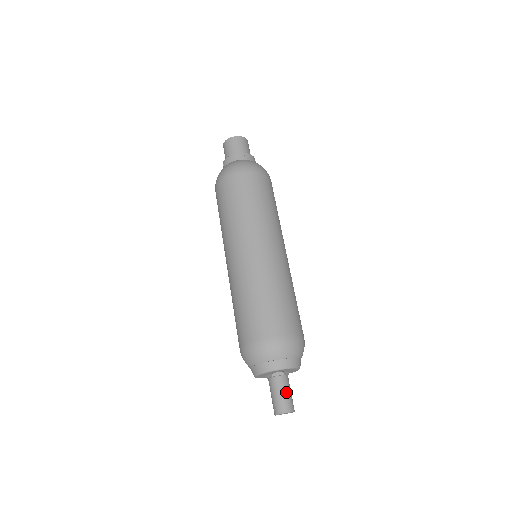
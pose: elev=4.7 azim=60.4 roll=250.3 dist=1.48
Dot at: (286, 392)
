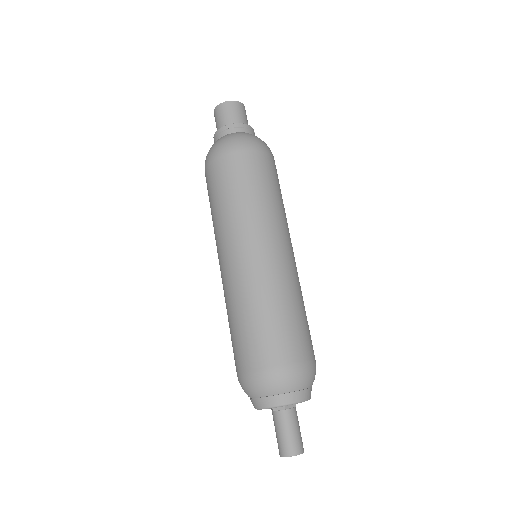
Dot at: (289, 431)
